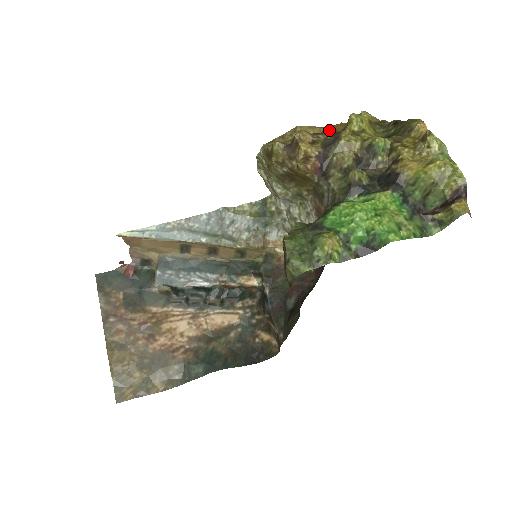
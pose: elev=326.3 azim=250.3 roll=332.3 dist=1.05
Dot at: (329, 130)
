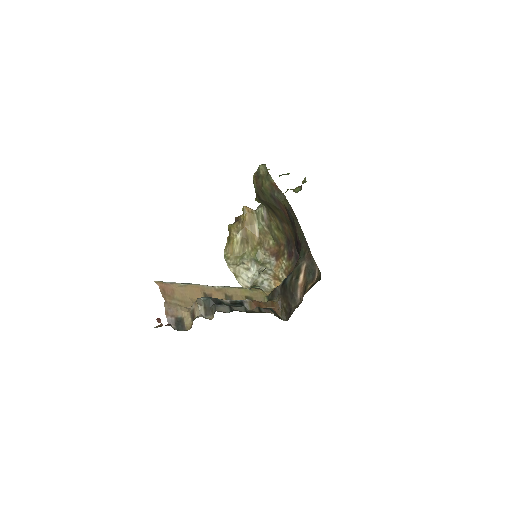
Dot at: occluded
